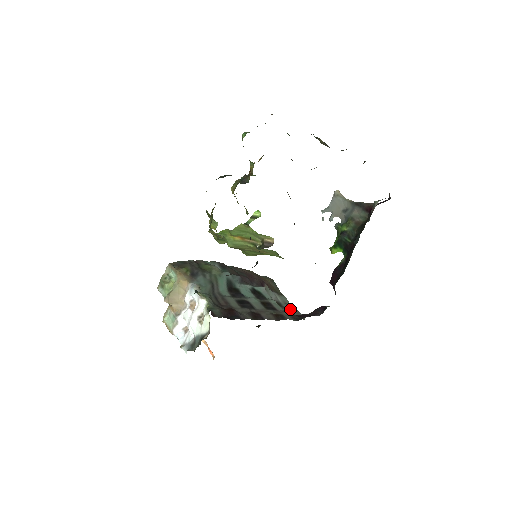
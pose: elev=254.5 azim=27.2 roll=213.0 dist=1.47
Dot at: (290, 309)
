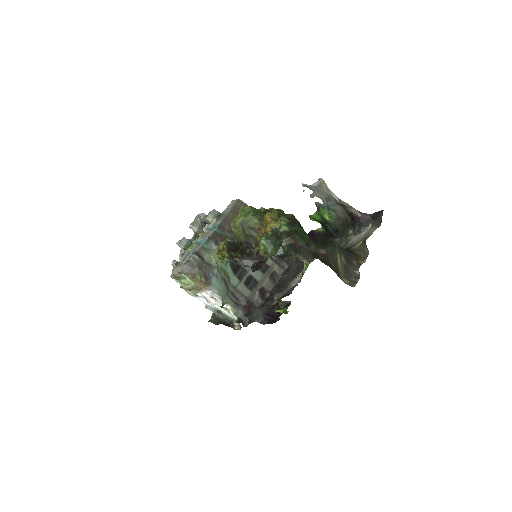
Dot at: occluded
